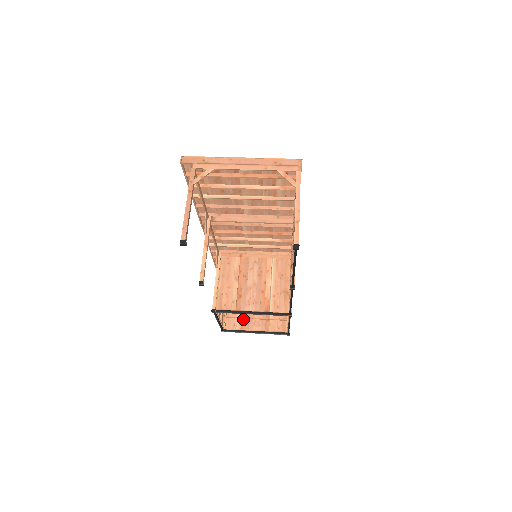
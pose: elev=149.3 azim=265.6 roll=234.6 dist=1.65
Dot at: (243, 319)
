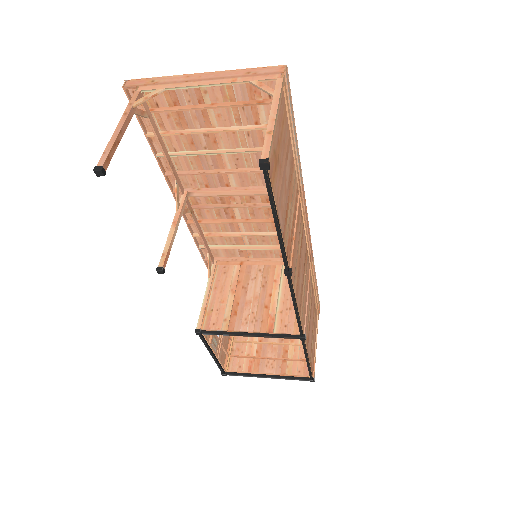
Dot at: (252, 359)
